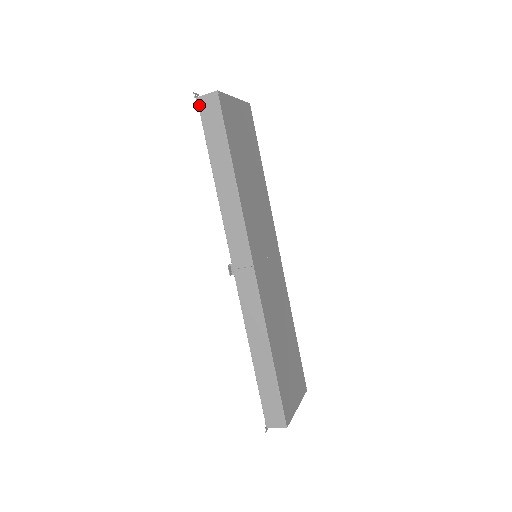
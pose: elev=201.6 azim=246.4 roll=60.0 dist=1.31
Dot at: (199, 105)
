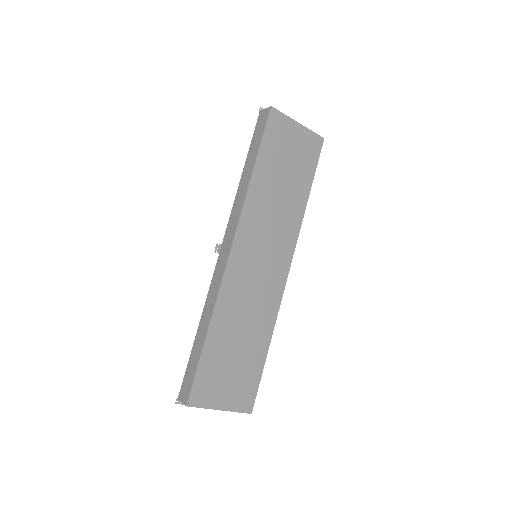
Dot at: (259, 116)
